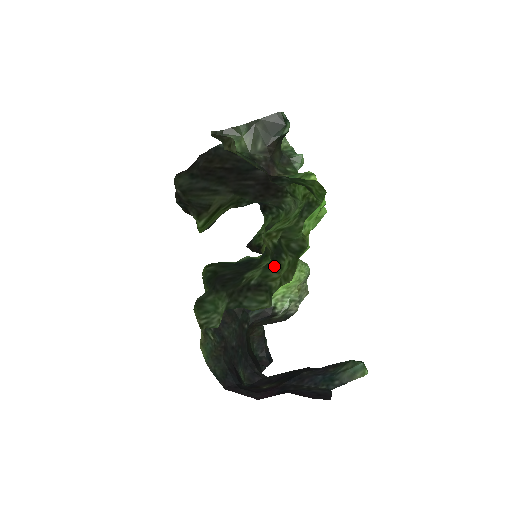
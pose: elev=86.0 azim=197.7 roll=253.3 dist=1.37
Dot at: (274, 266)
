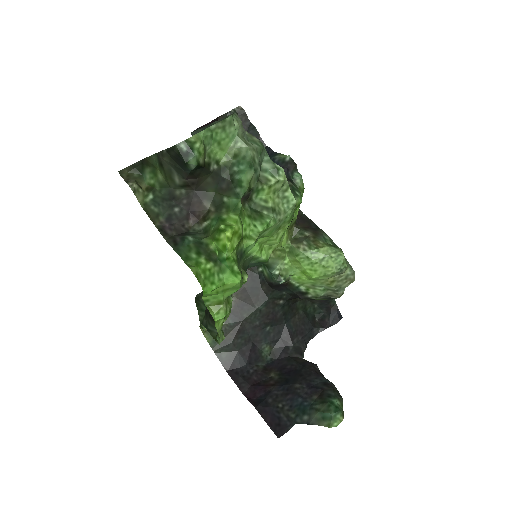
Dot at: occluded
